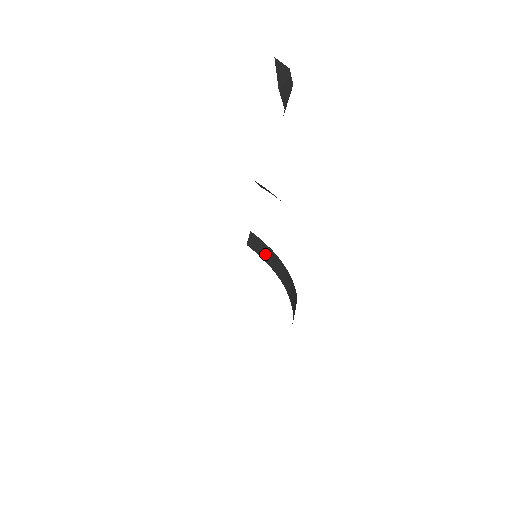
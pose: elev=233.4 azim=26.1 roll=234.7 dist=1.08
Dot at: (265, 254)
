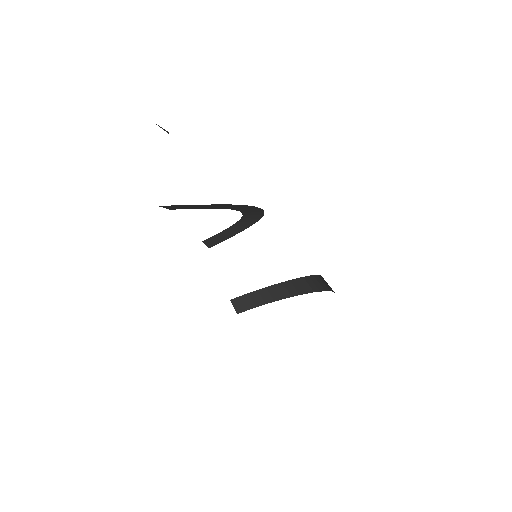
Dot at: (255, 301)
